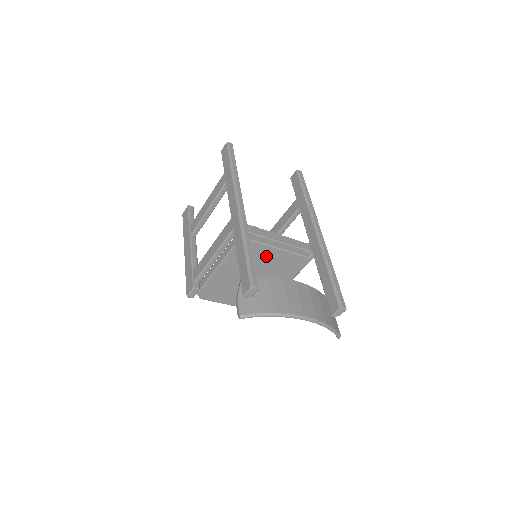
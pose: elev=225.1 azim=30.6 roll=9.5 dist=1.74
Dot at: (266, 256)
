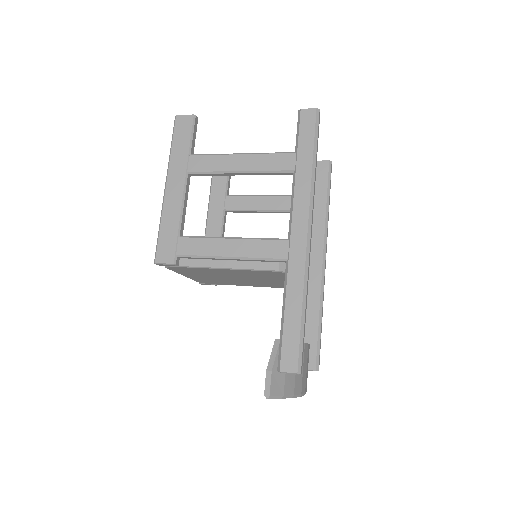
Dot at: (279, 279)
